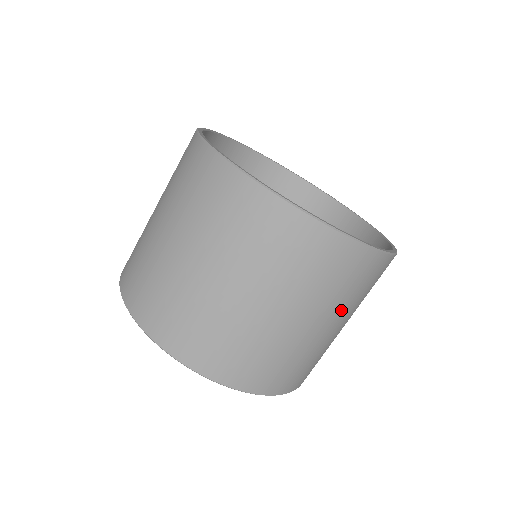
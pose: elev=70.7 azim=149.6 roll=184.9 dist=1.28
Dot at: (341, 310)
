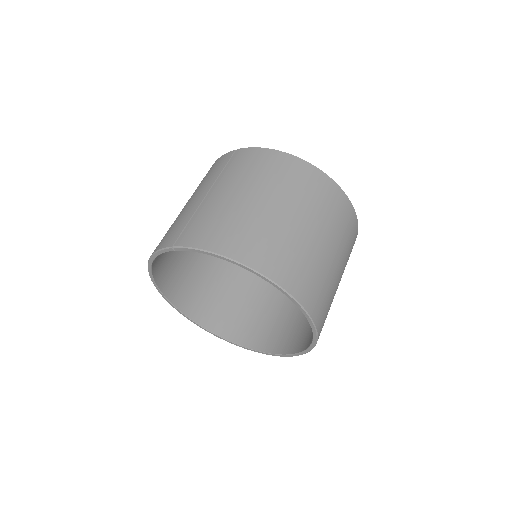
Dot at: occluded
